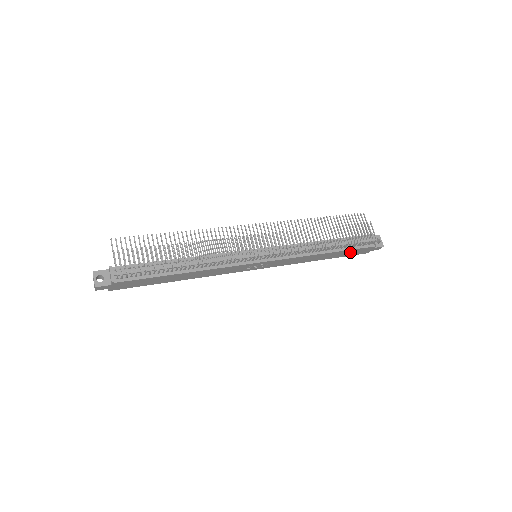
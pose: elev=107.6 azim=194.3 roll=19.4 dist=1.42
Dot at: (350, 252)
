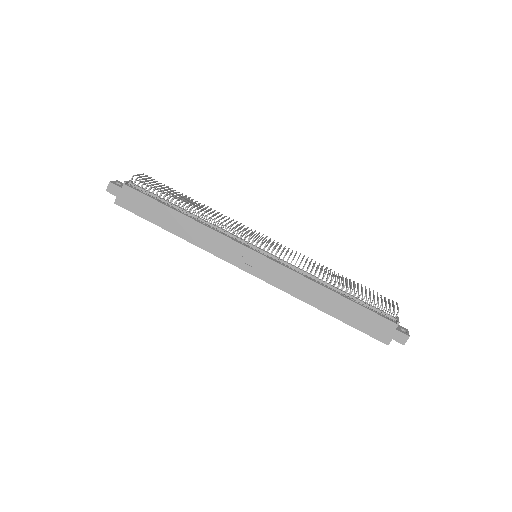
Dot at: (363, 318)
